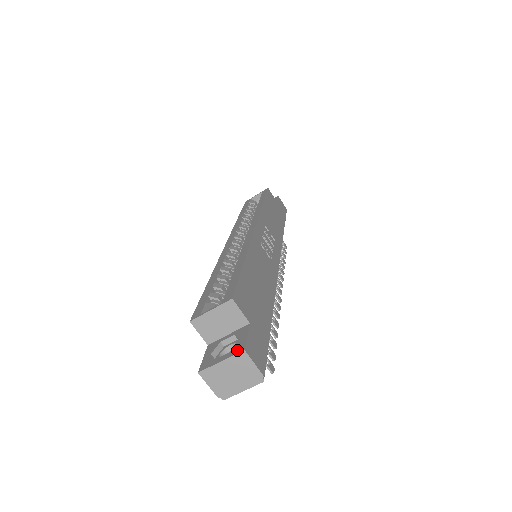
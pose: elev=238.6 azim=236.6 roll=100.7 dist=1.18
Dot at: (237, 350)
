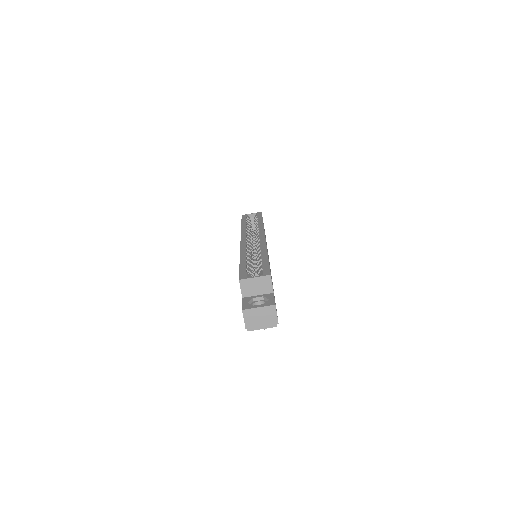
Dot at: (270, 304)
